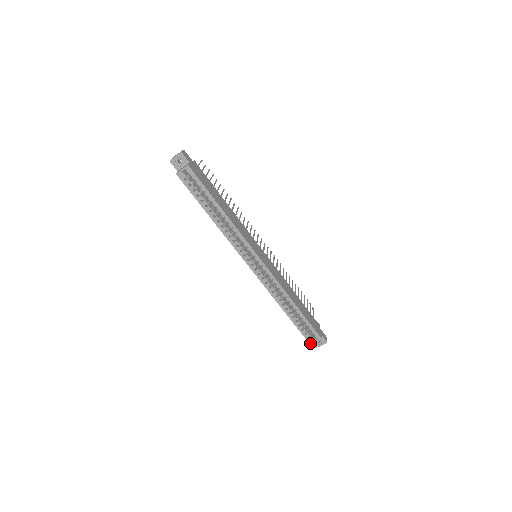
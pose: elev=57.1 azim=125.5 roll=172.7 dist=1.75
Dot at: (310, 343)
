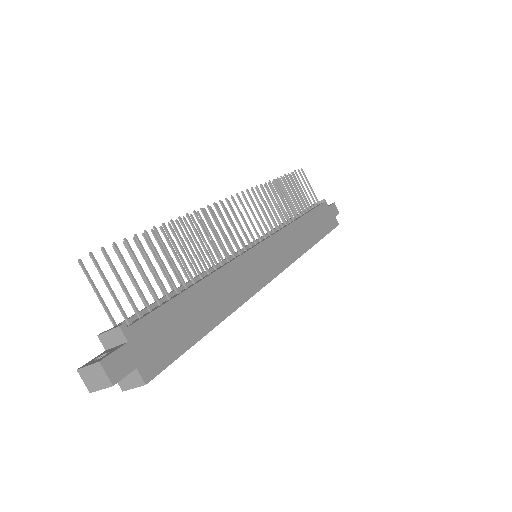
Dot at: occluded
